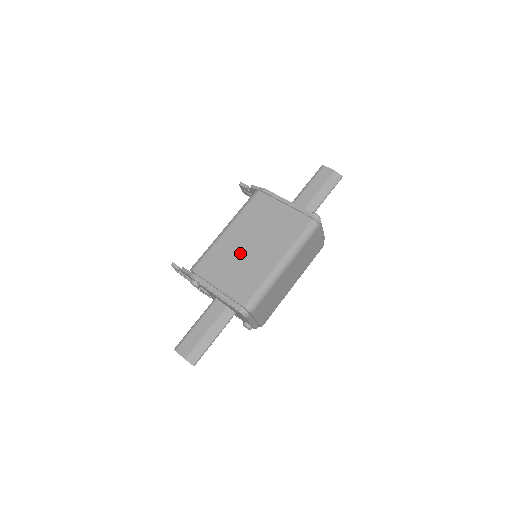
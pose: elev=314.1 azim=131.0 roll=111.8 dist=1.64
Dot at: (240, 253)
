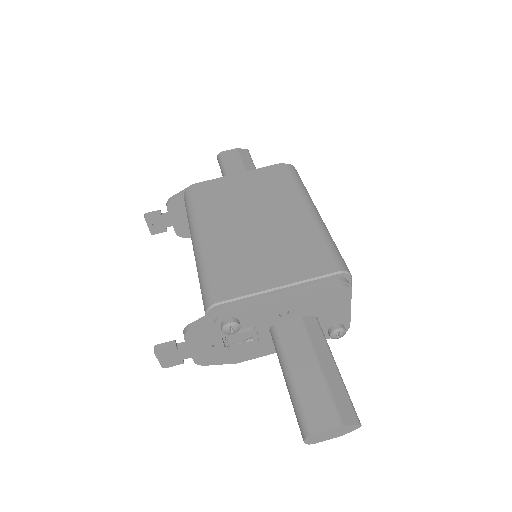
Dot at: (253, 239)
